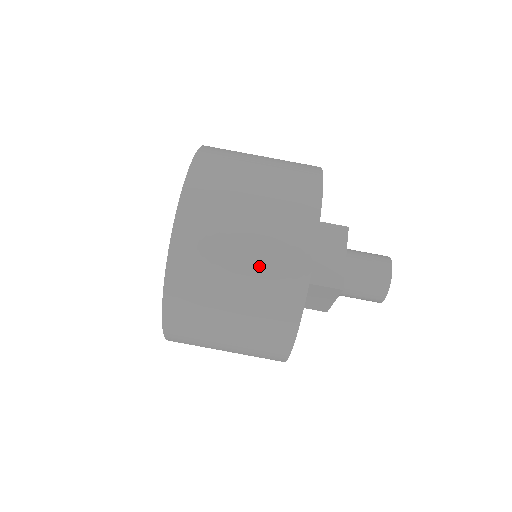
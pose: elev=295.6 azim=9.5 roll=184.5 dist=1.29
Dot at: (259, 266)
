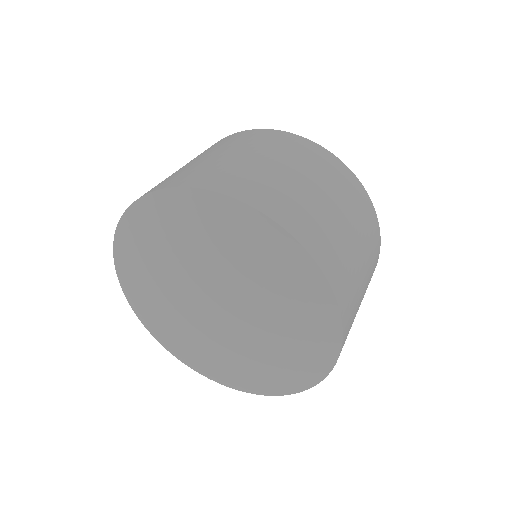
Dot at: (362, 235)
